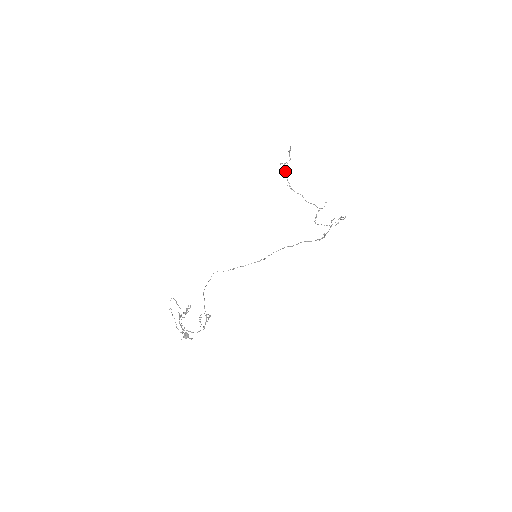
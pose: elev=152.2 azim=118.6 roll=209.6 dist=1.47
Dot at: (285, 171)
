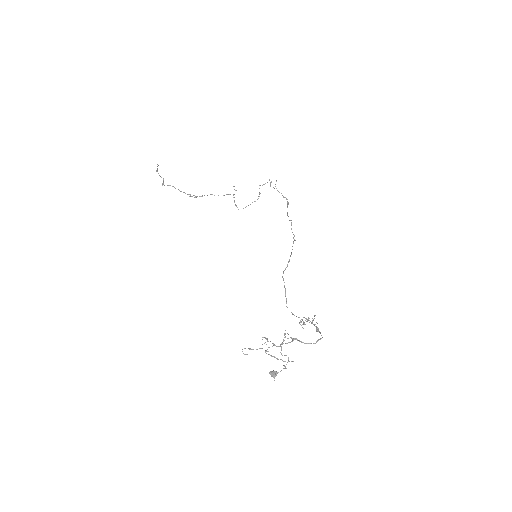
Dot at: occluded
